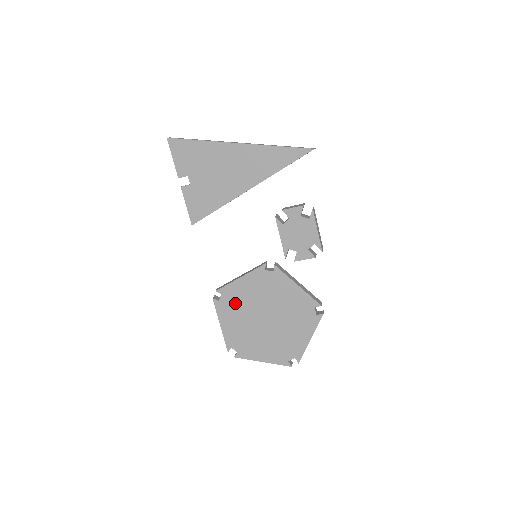
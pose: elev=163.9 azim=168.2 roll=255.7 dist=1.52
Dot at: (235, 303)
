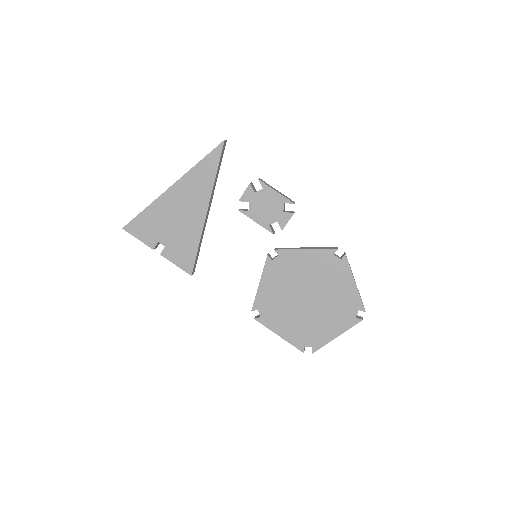
Dot at: (274, 307)
